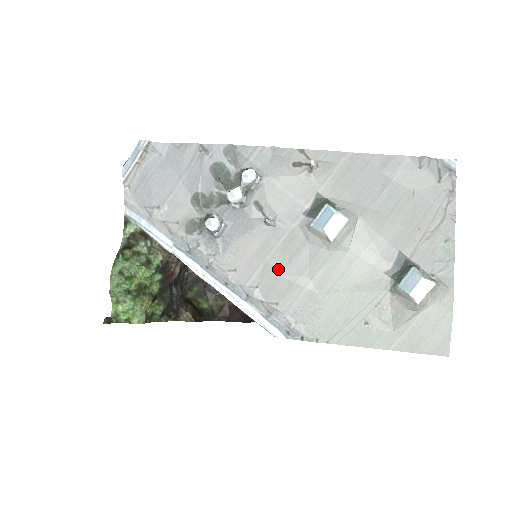
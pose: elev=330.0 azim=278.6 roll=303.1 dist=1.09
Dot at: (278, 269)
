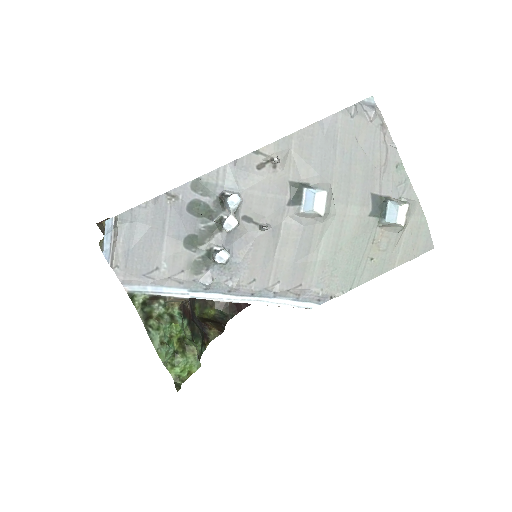
Dot at: (289, 259)
